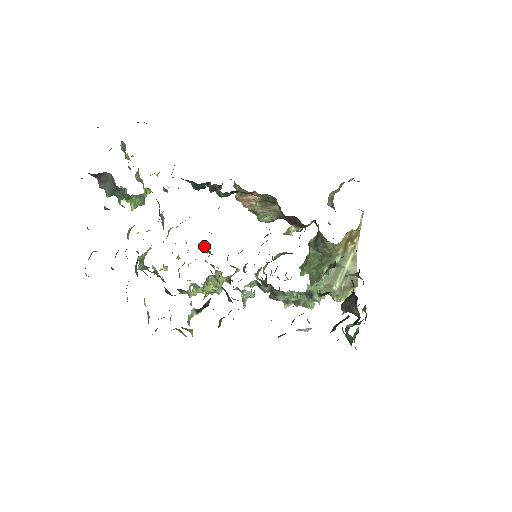
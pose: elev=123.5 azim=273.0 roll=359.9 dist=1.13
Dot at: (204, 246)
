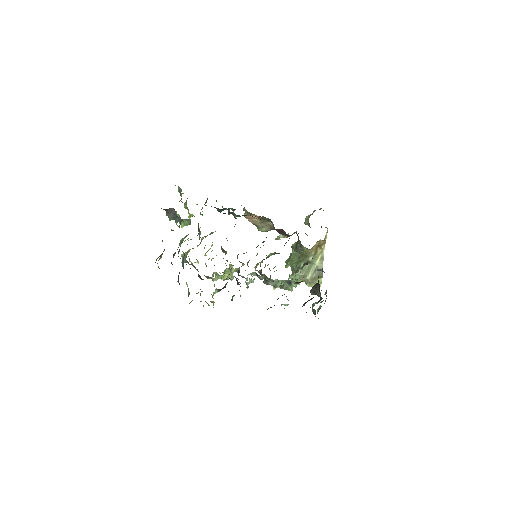
Dot at: occluded
